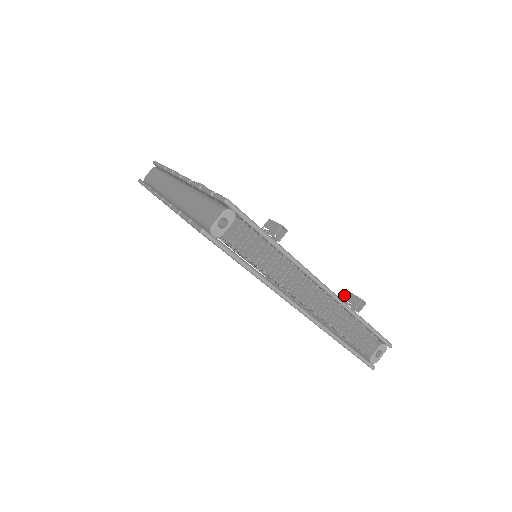
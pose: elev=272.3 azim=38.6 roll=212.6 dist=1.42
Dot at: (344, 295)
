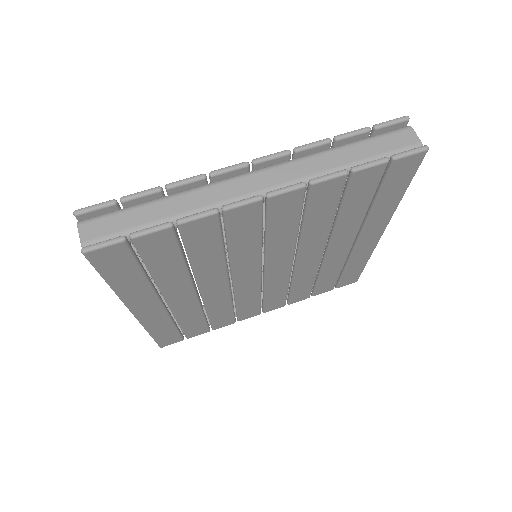
Dot at: occluded
